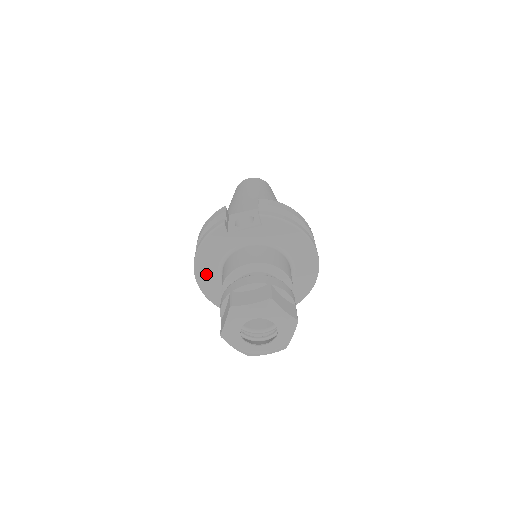
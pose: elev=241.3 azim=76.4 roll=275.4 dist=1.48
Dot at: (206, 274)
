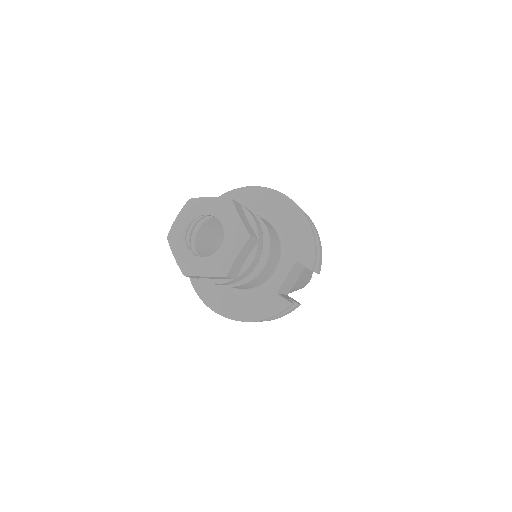
Dot at: (212, 294)
